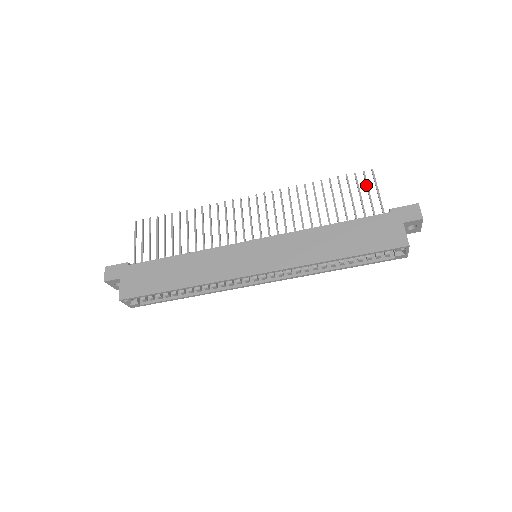
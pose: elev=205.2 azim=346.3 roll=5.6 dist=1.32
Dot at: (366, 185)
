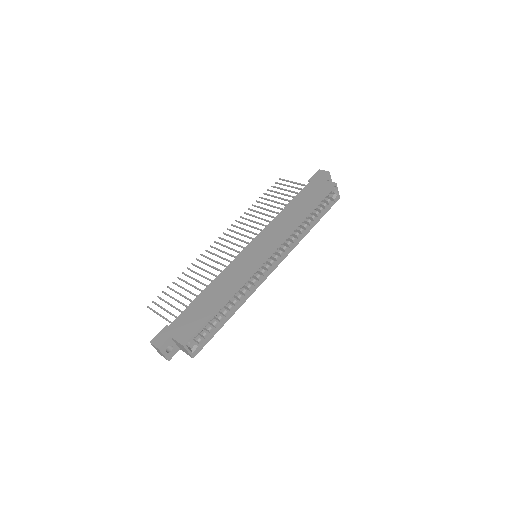
Dot at: (283, 185)
